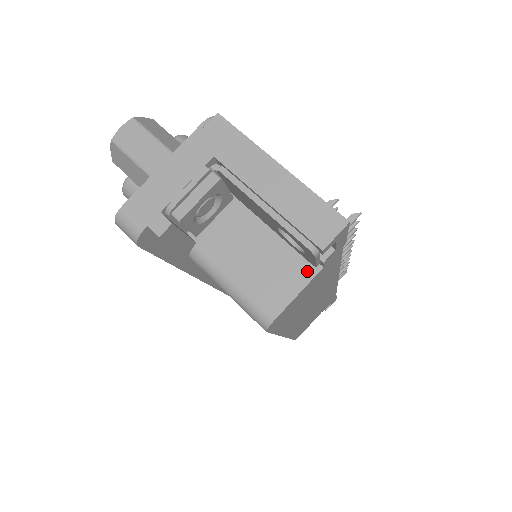
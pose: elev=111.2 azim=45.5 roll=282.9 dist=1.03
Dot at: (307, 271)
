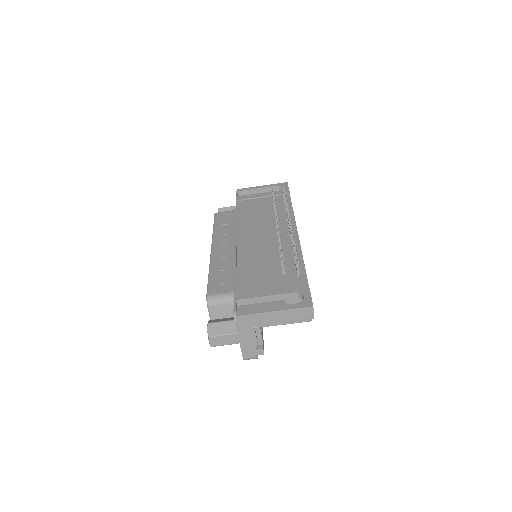
Dot at: occluded
